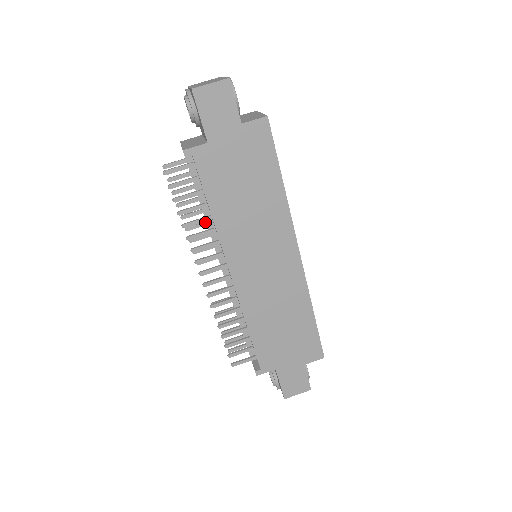
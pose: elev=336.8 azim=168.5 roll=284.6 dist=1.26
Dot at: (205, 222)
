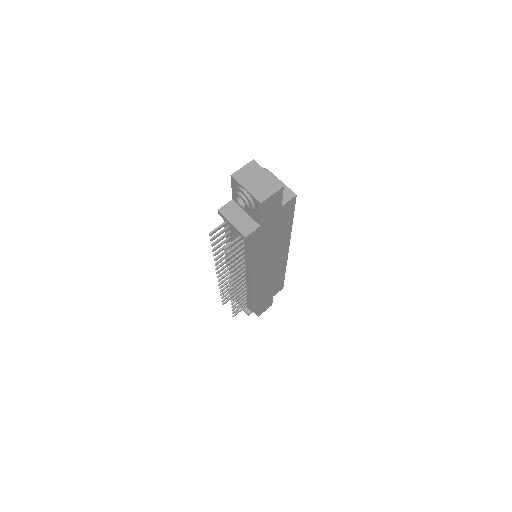
Dot at: occluded
